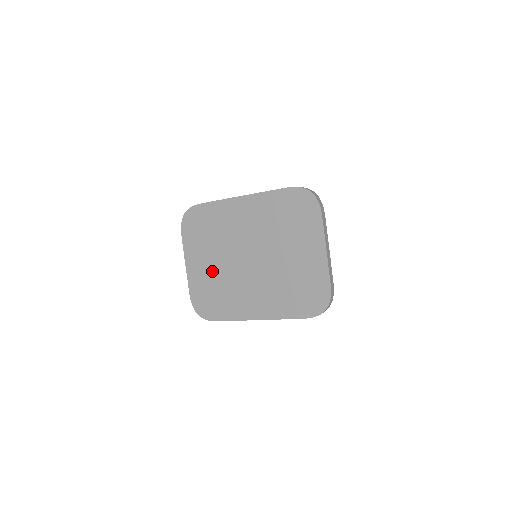
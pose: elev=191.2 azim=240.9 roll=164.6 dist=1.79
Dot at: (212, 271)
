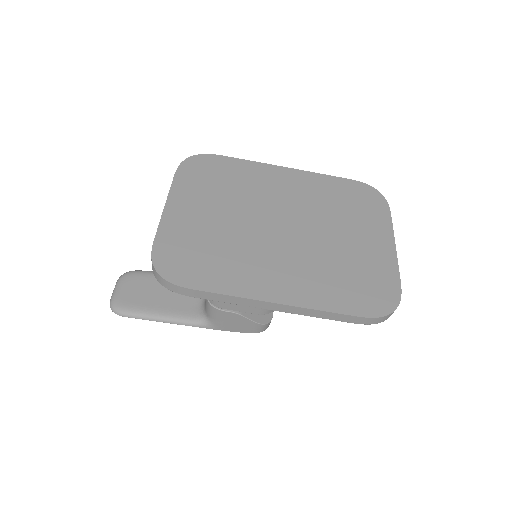
Dot at: (212, 224)
